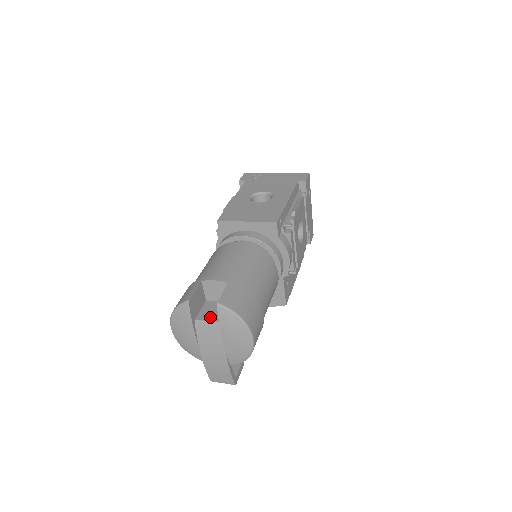
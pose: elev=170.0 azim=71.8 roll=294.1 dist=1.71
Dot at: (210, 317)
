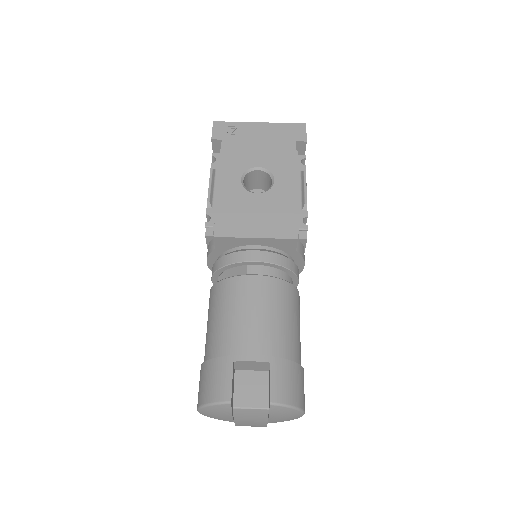
Dot at: (251, 401)
